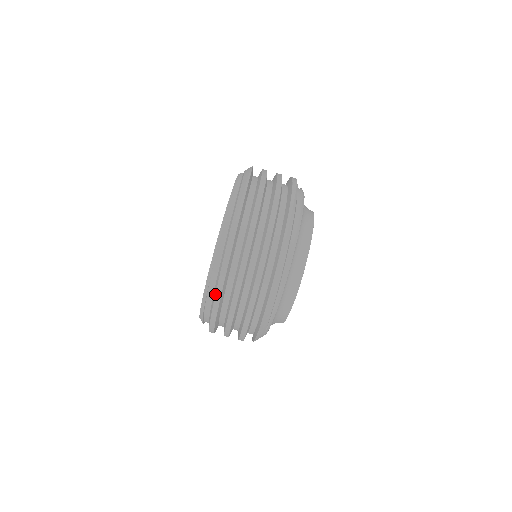
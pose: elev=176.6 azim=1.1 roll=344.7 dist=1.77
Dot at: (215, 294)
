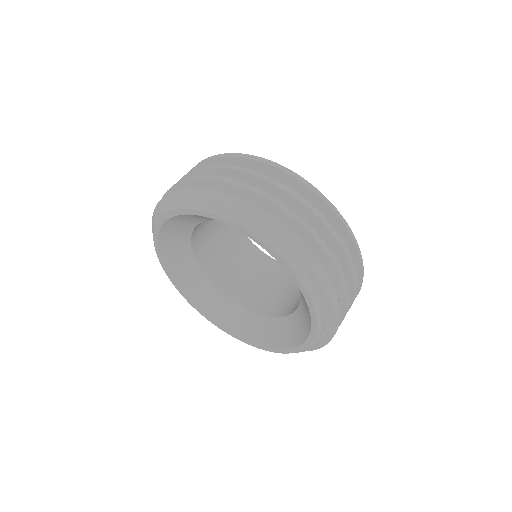
Dot at: occluded
